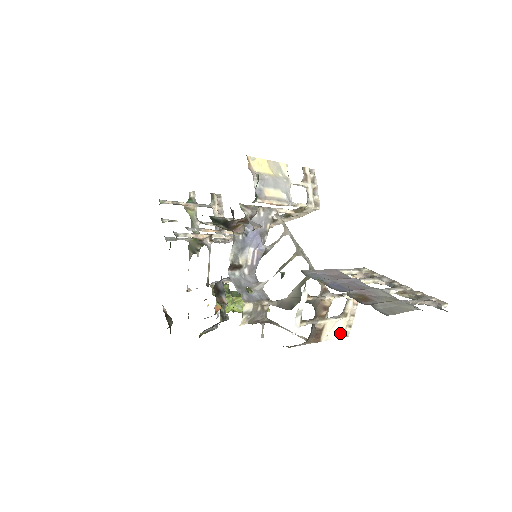
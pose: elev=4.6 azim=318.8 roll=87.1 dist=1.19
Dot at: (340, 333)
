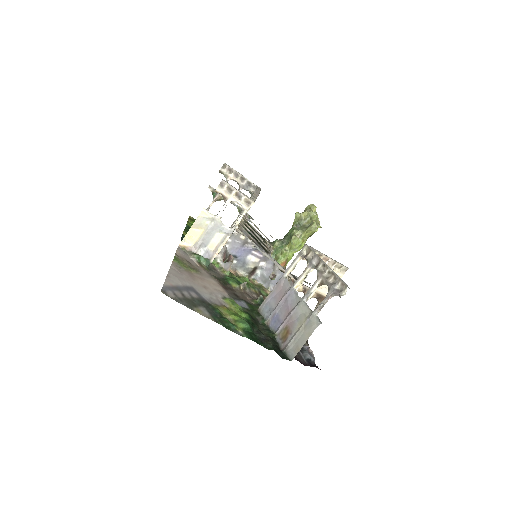
Dot at: occluded
